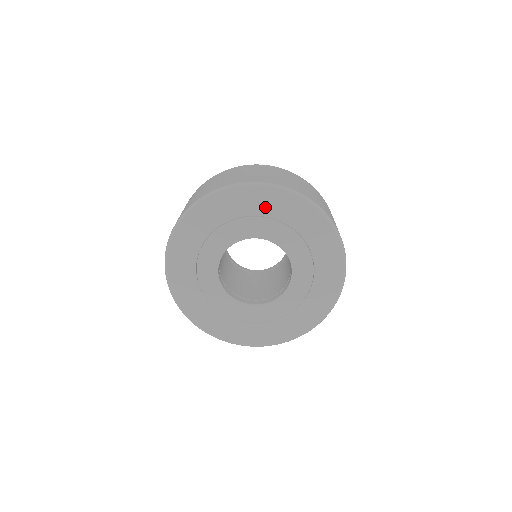
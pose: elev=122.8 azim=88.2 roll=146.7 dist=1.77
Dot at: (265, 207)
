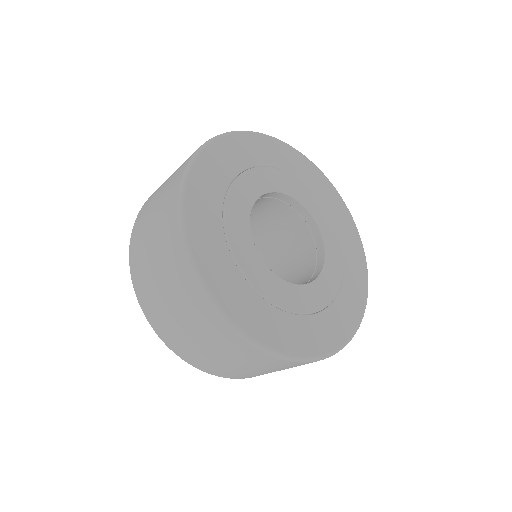
Dot at: (276, 158)
